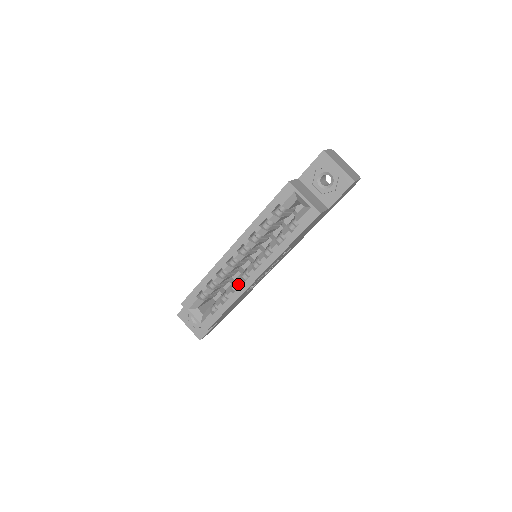
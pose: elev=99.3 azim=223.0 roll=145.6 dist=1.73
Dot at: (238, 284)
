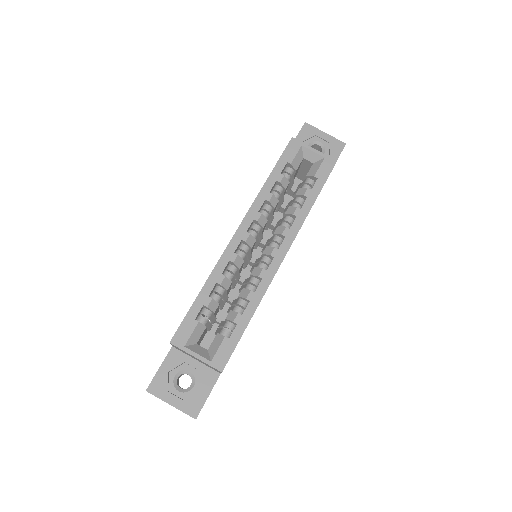
Dot at: (259, 275)
